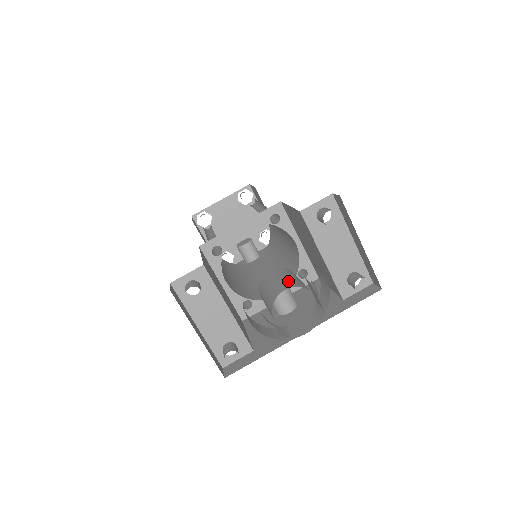
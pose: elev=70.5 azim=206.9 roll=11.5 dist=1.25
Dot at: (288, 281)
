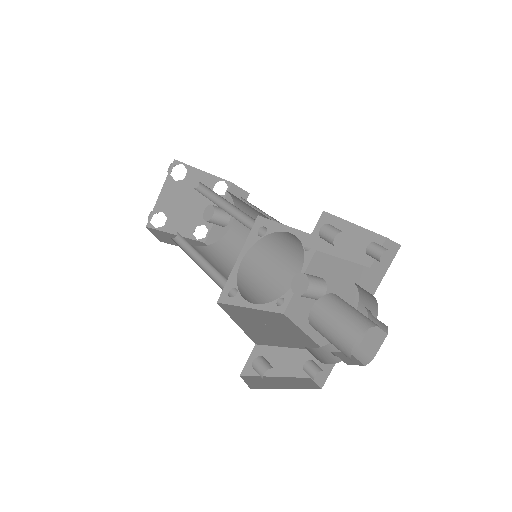
Dot at: (346, 327)
